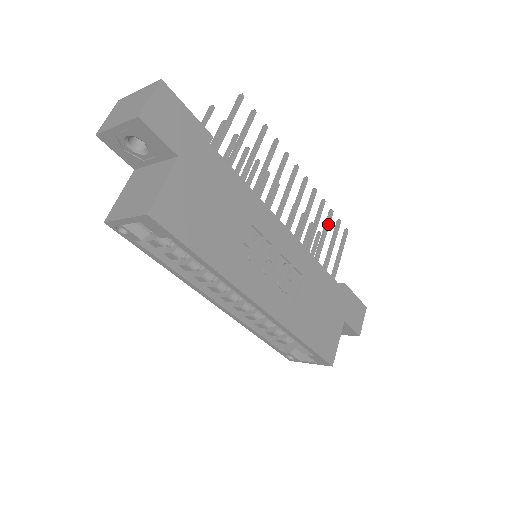
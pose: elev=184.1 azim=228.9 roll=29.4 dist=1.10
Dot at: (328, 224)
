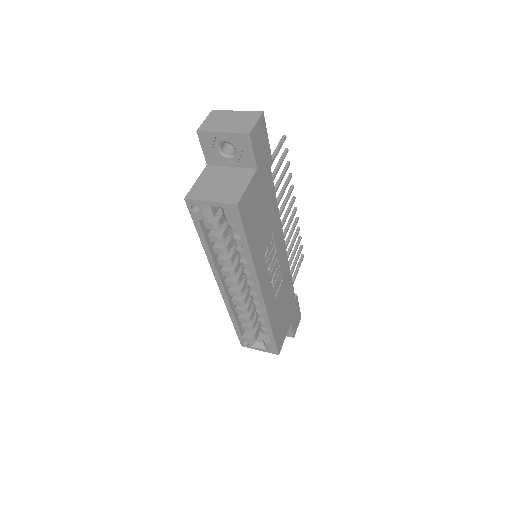
Dot at: (297, 247)
